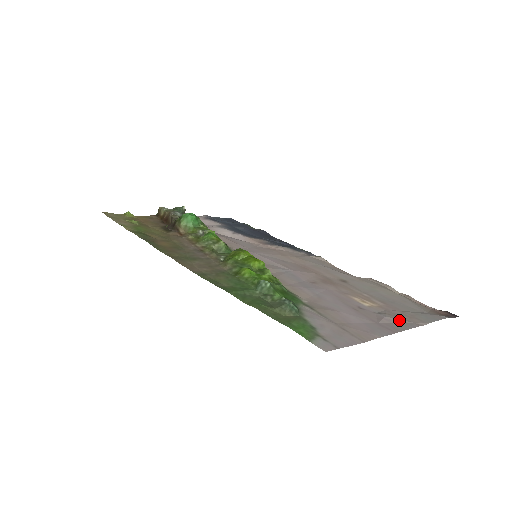
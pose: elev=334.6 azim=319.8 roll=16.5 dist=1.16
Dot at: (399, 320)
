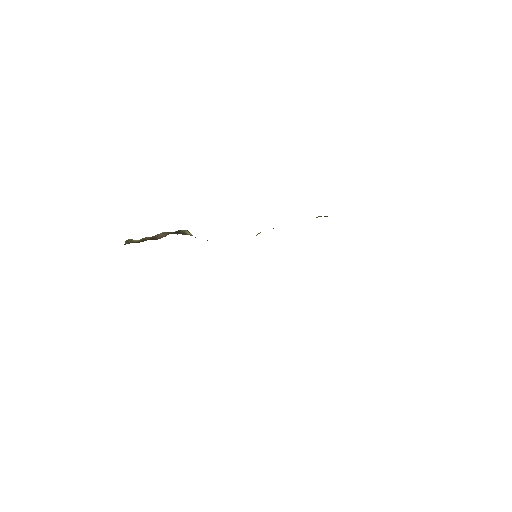
Dot at: occluded
